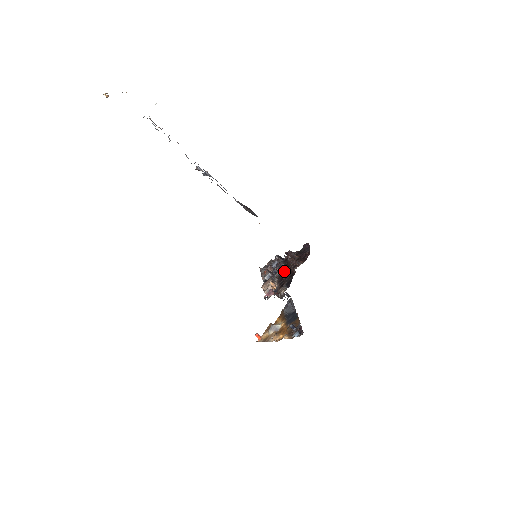
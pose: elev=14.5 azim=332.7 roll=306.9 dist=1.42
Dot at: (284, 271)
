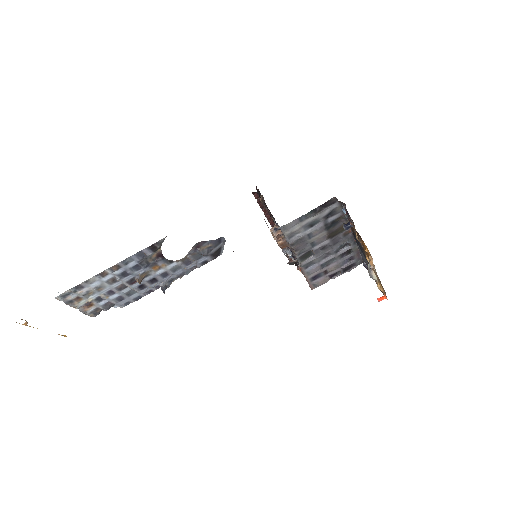
Dot at: (273, 221)
